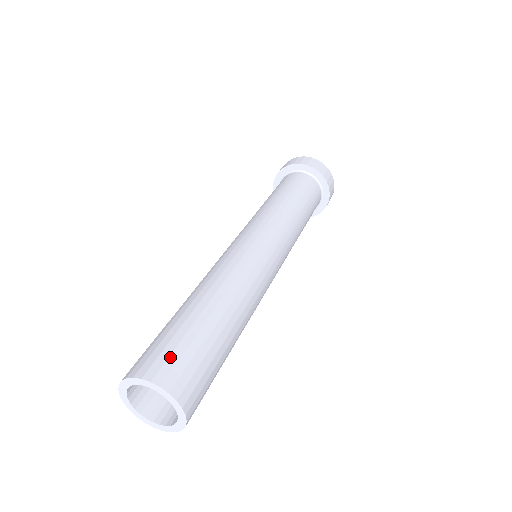
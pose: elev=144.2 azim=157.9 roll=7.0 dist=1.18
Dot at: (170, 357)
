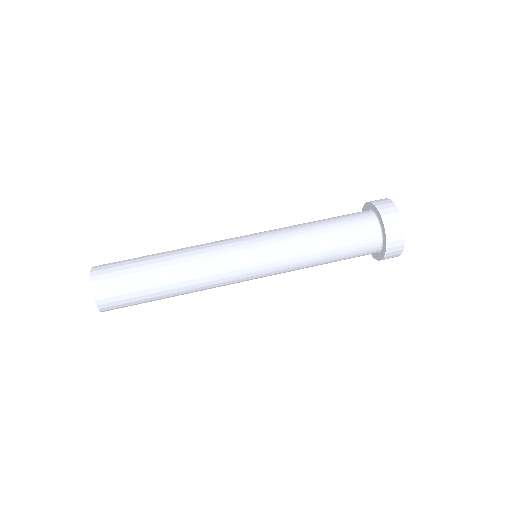
Dot at: (115, 297)
